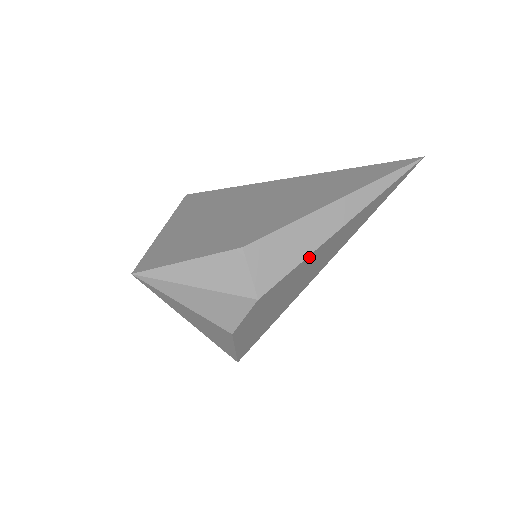
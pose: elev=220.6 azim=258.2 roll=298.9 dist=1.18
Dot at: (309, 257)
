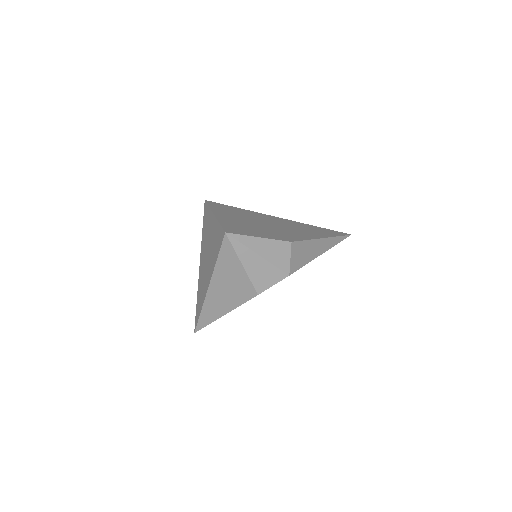
Dot at: occluded
